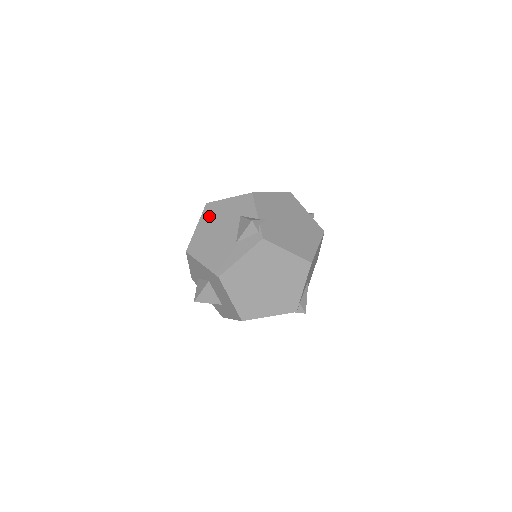
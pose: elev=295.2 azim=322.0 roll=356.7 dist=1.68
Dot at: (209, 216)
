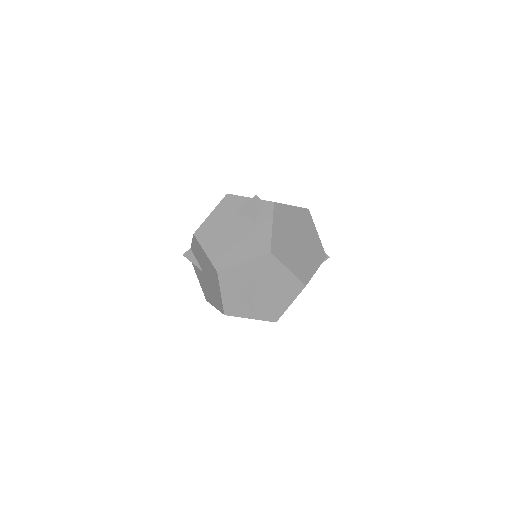
Dot at: (208, 236)
